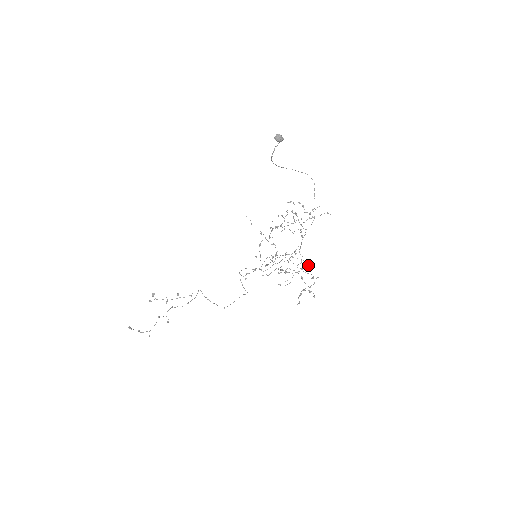
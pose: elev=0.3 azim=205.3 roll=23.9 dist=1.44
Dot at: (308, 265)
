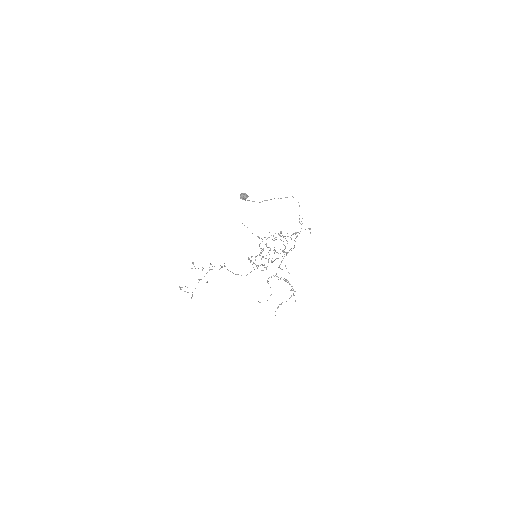
Dot at: (287, 280)
